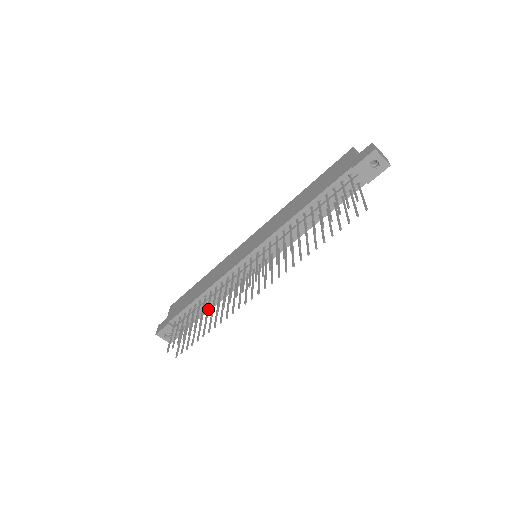
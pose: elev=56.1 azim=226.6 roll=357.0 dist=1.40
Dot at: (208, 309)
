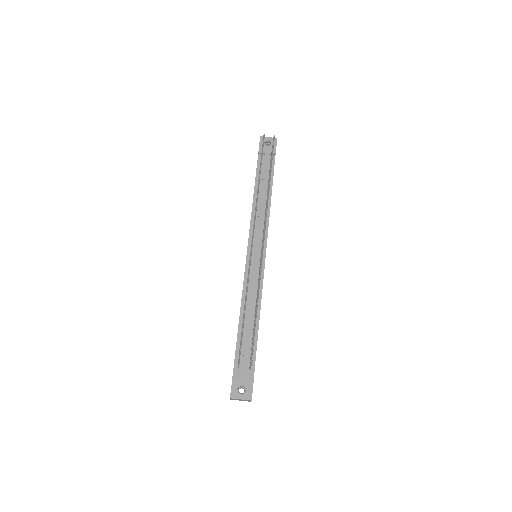
Dot at: (246, 298)
